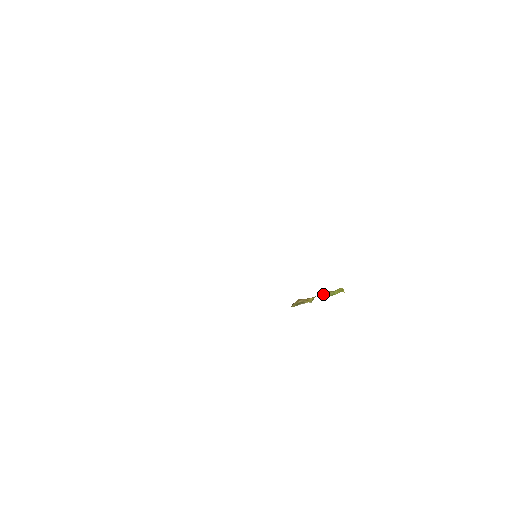
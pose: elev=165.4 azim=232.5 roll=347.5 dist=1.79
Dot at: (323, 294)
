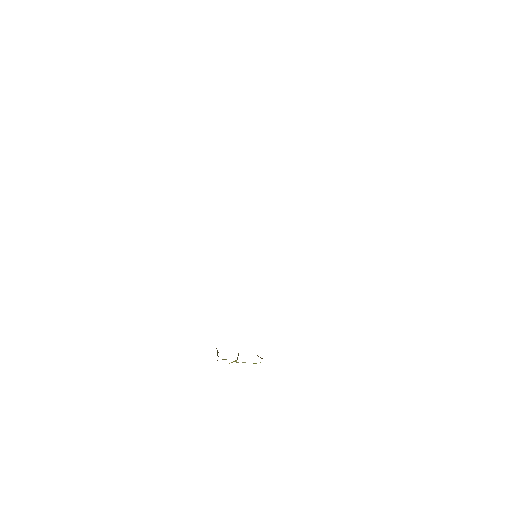
Dot at: occluded
